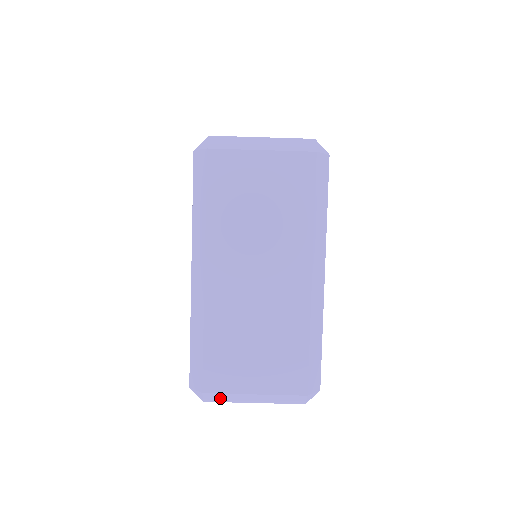
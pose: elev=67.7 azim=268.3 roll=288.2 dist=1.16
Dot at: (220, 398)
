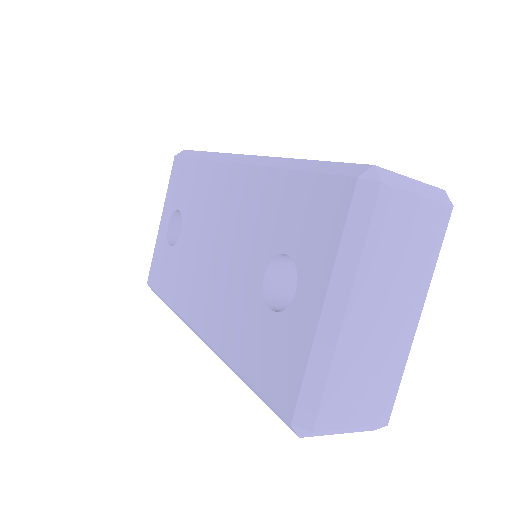
Dot at: (319, 434)
